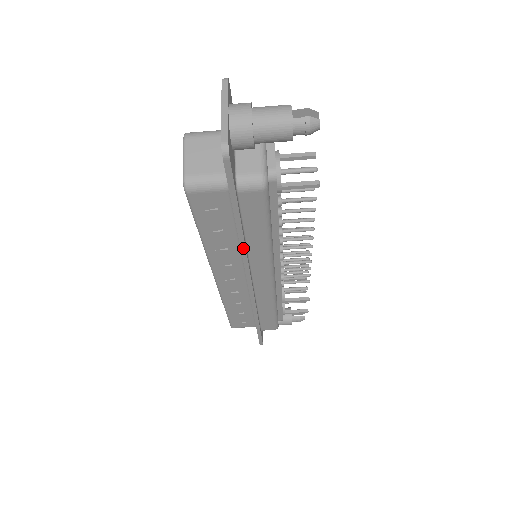
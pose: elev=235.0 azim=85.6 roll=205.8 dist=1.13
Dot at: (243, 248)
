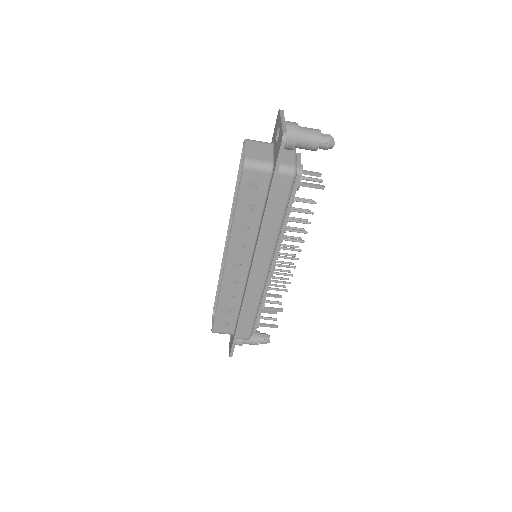
Dot at: (263, 226)
